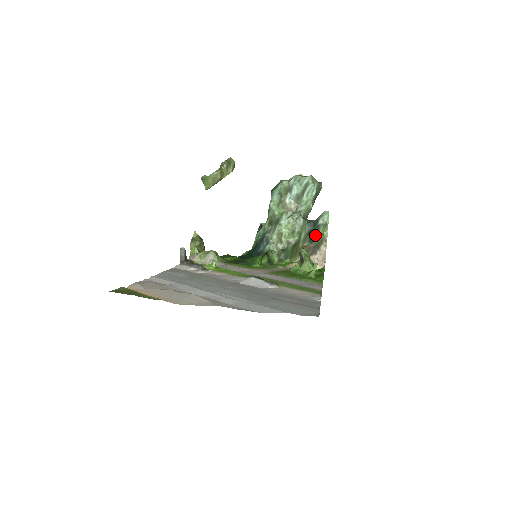
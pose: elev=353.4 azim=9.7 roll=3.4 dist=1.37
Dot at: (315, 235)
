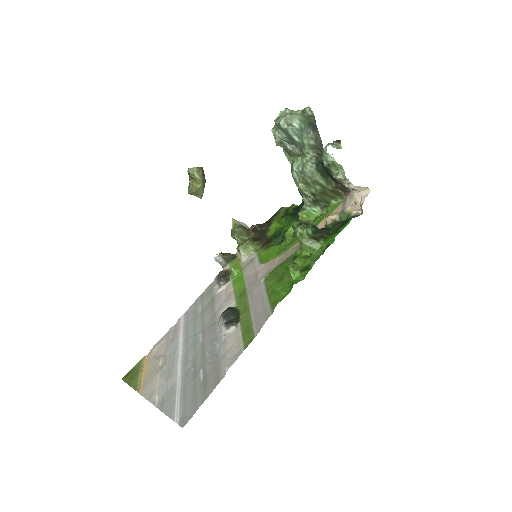
Dot at: (332, 176)
